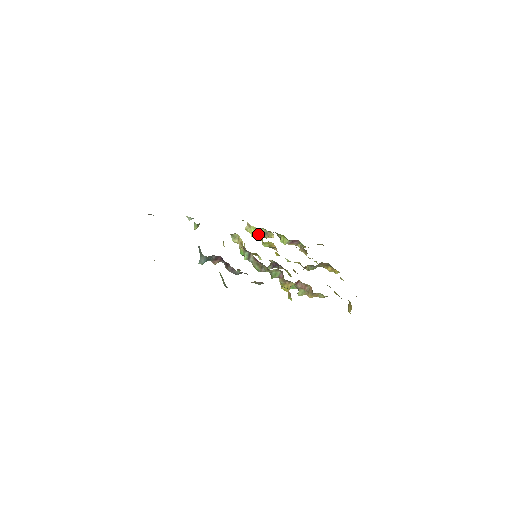
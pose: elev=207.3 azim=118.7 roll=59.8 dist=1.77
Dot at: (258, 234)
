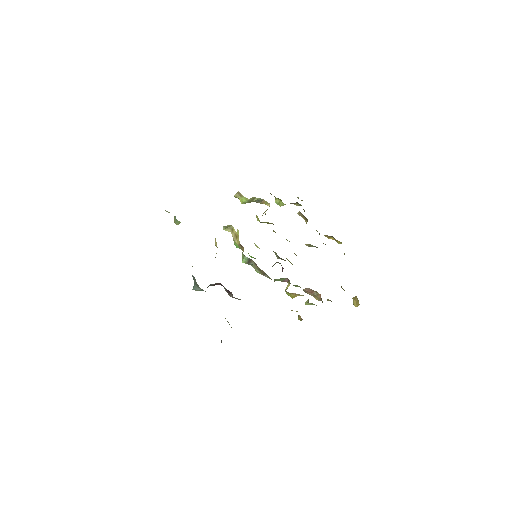
Dot at: (250, 202)
